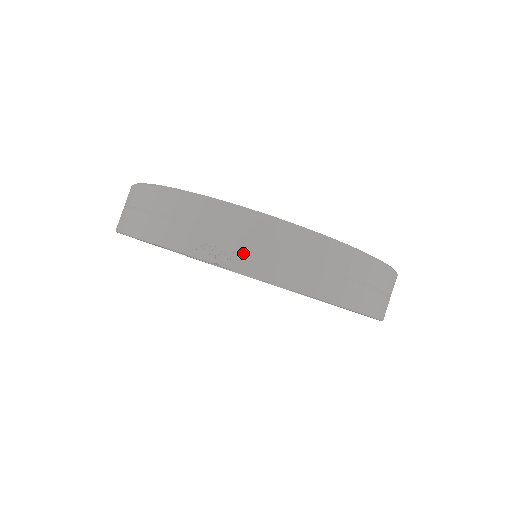
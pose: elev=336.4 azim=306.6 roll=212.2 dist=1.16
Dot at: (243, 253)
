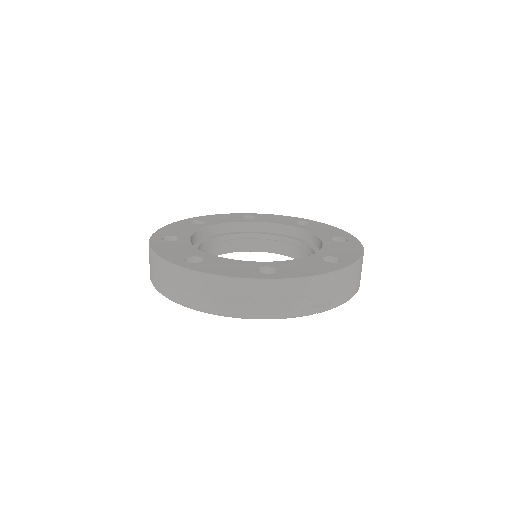
Dot at: (328, 300)
